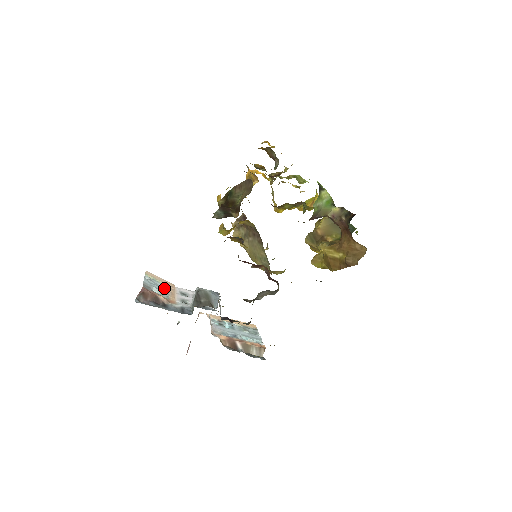
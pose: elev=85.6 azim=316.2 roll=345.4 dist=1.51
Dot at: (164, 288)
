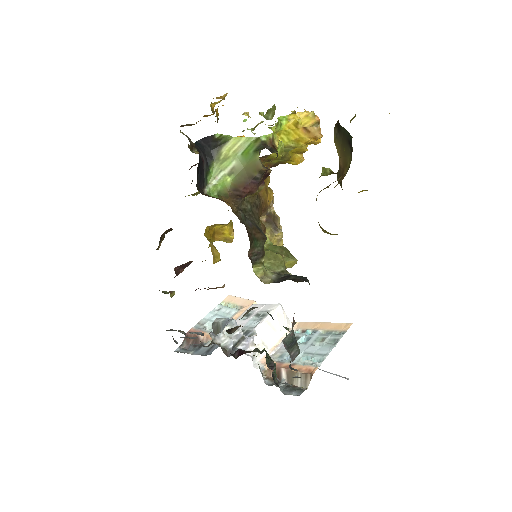
Dot at: (229, 315)
